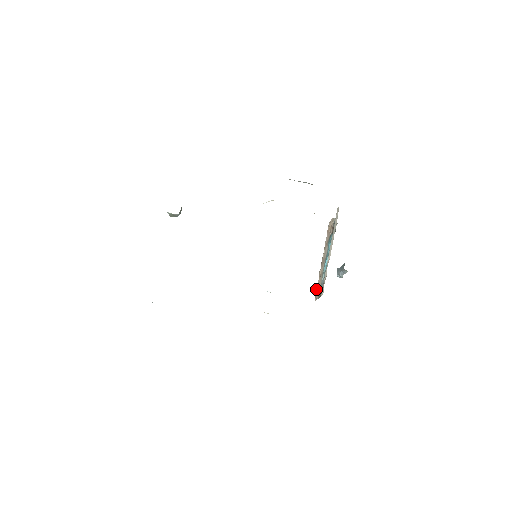
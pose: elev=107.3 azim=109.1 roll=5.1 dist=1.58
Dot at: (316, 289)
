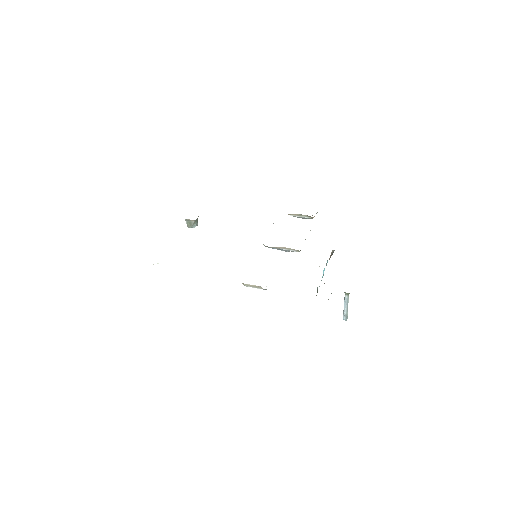
Dot at: occluded
